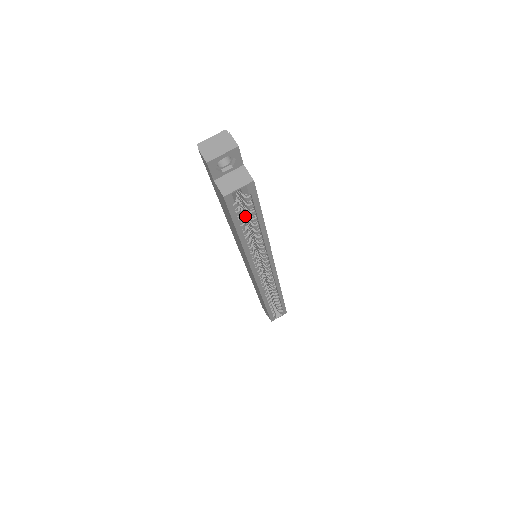
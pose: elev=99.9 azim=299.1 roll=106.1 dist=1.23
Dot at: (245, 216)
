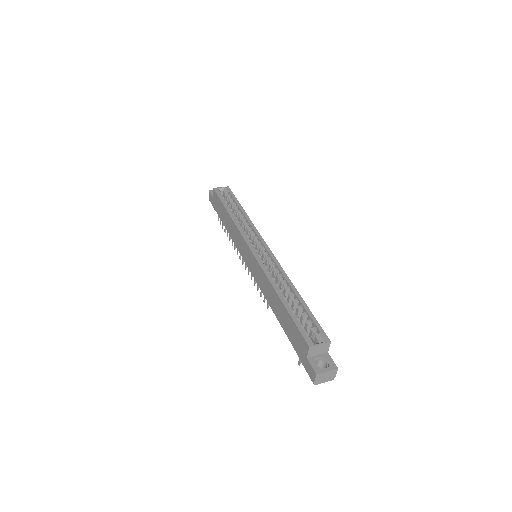
Dot at: occluded
